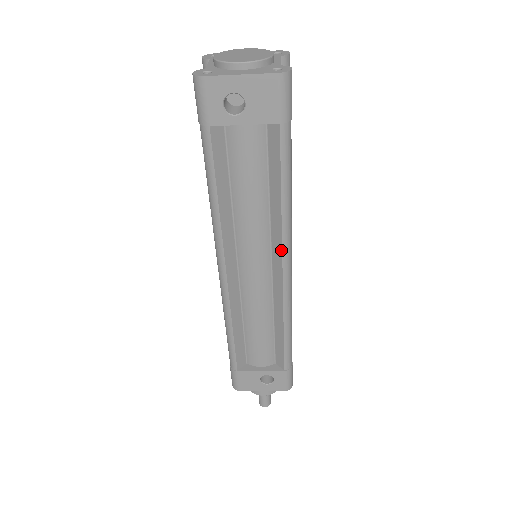
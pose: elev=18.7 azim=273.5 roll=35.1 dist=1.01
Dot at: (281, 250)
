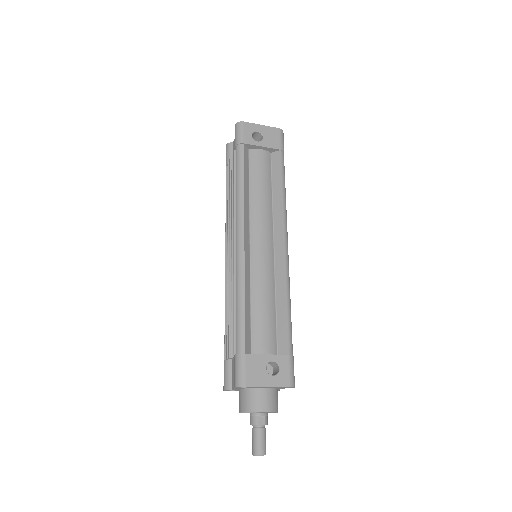
Dot at: (282, 226)
